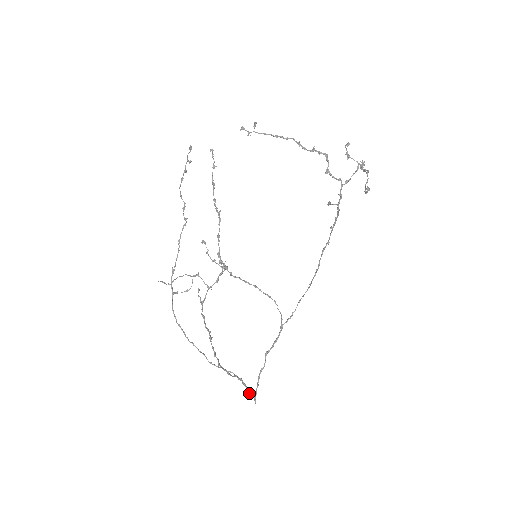
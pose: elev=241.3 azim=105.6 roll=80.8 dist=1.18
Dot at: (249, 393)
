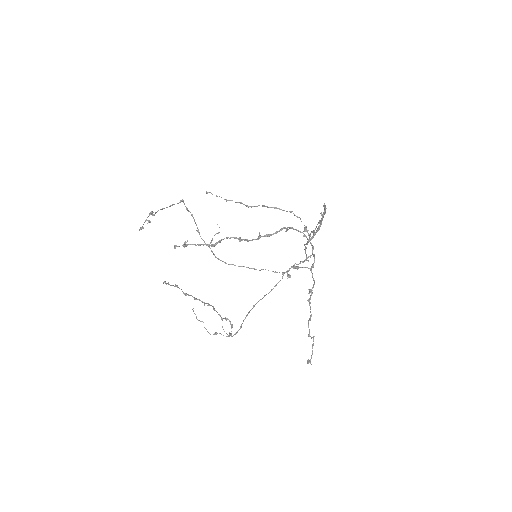
Dot at: occluded
